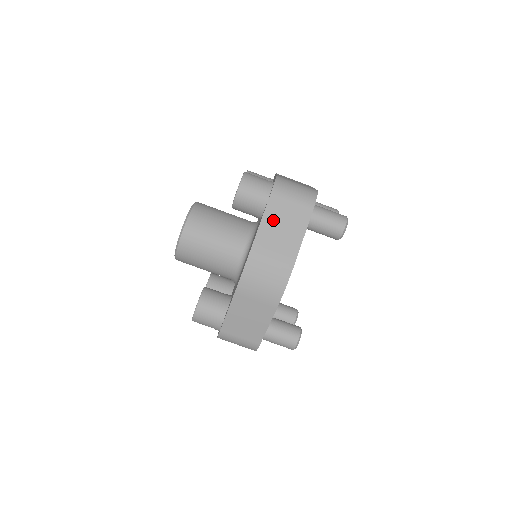
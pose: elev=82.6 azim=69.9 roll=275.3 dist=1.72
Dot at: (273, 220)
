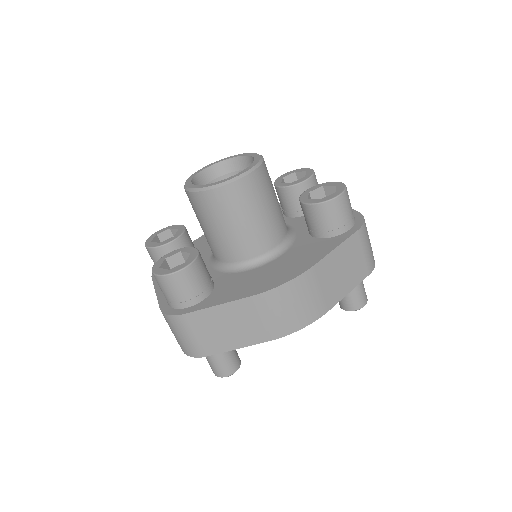
Dot at: (342, 257)
